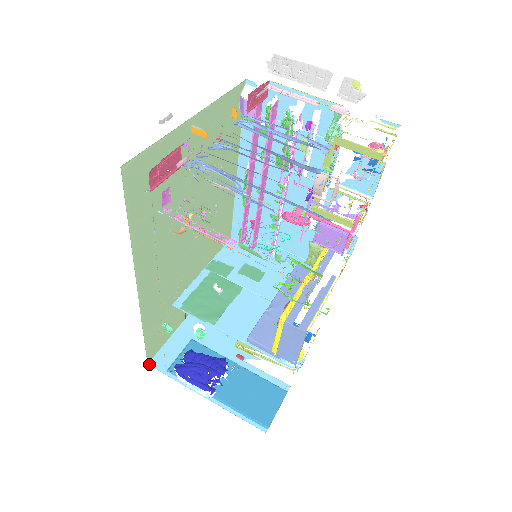
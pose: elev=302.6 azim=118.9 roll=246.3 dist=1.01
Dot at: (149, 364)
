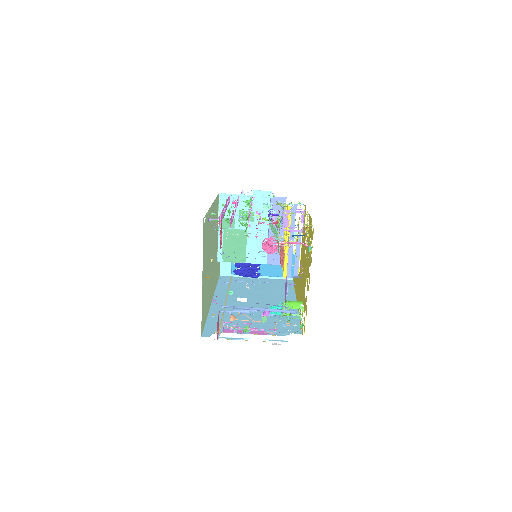
Dot at: (220, 275)
